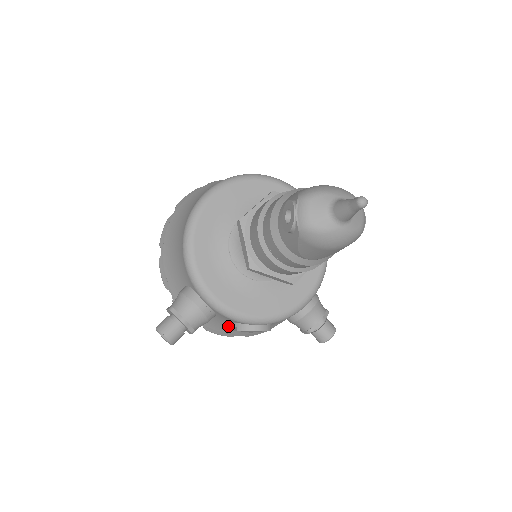
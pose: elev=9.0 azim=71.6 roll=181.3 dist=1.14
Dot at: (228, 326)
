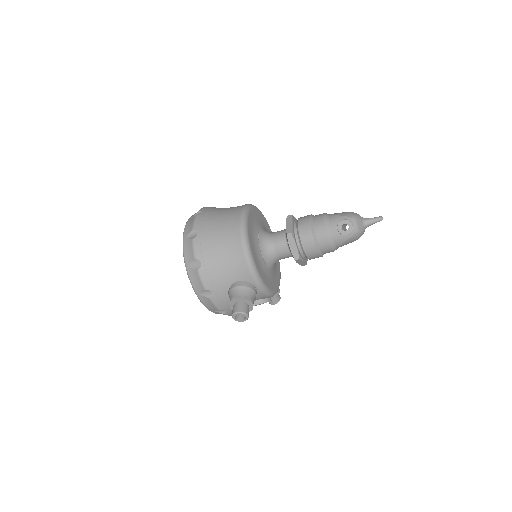
Dot at: occluded
